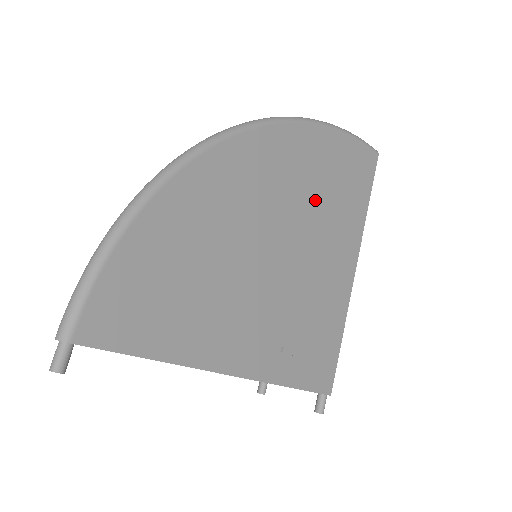
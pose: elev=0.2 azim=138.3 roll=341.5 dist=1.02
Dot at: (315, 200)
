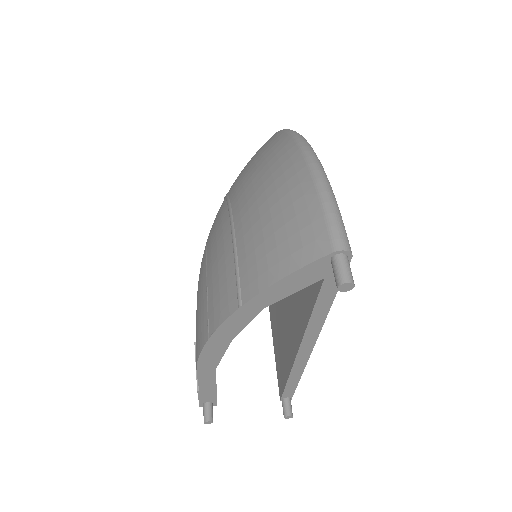
Dot at: occluded
